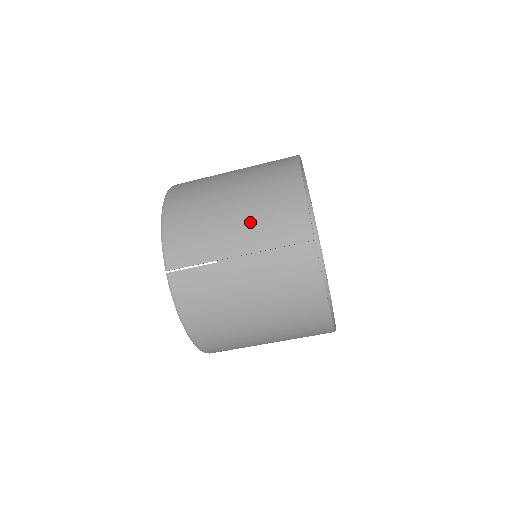
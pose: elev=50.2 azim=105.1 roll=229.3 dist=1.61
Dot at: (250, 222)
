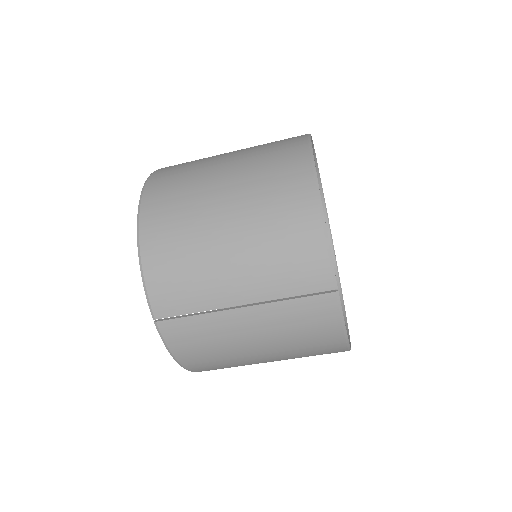
Dot at: (255, 264)
